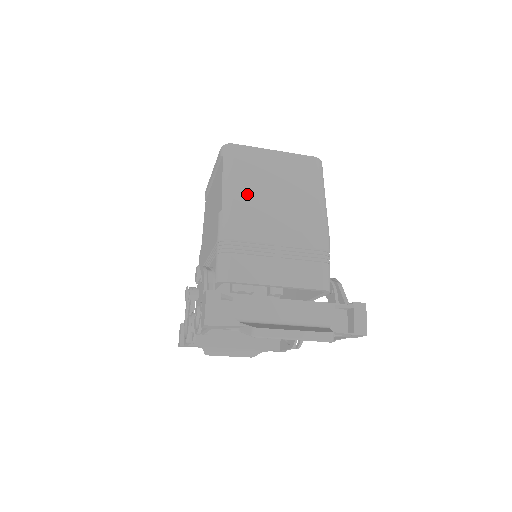
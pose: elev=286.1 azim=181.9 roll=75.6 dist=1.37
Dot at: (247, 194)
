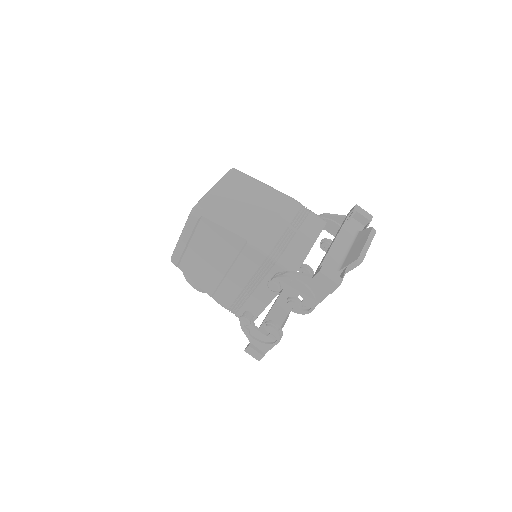
Dot at: (244, 219)
